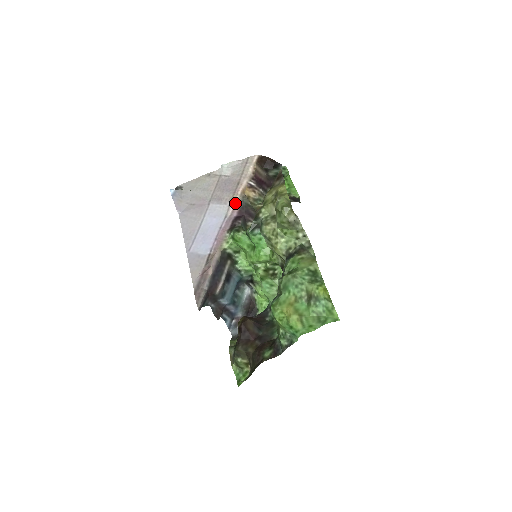
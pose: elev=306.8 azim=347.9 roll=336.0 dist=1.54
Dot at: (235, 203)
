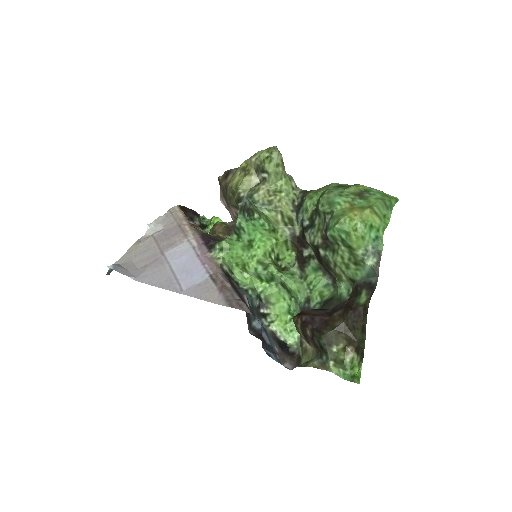
Dot at: (192, 236)
